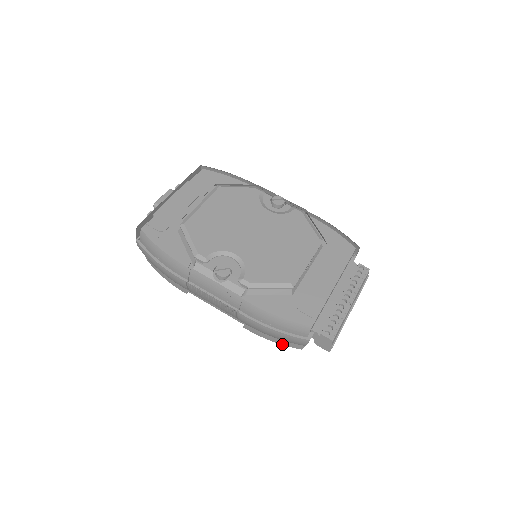
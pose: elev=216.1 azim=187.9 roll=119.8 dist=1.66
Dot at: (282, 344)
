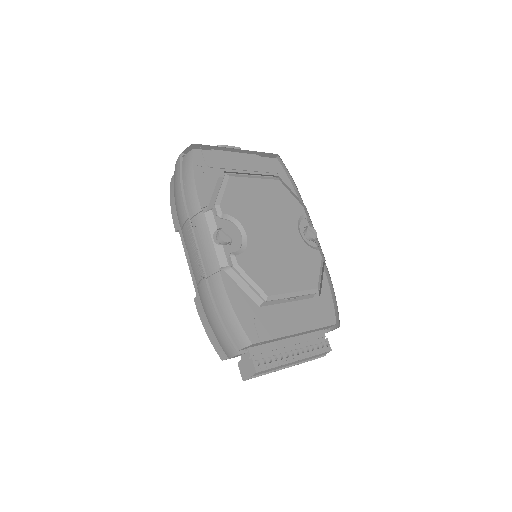
Dot at: (211, 340)
